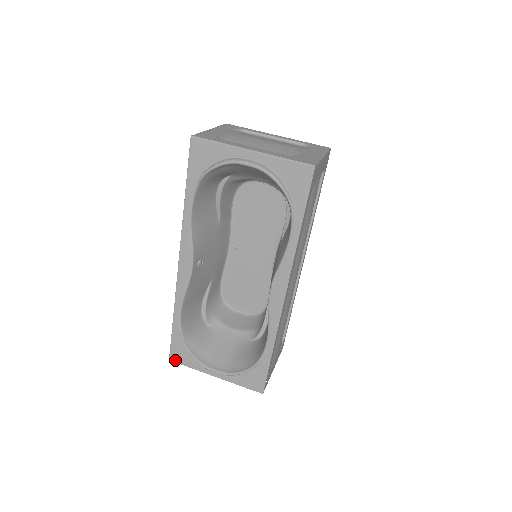
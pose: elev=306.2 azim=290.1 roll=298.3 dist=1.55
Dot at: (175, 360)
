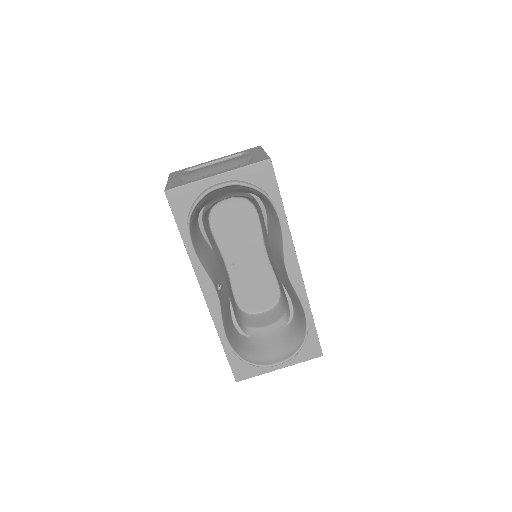
Dot at: (241, 379)
